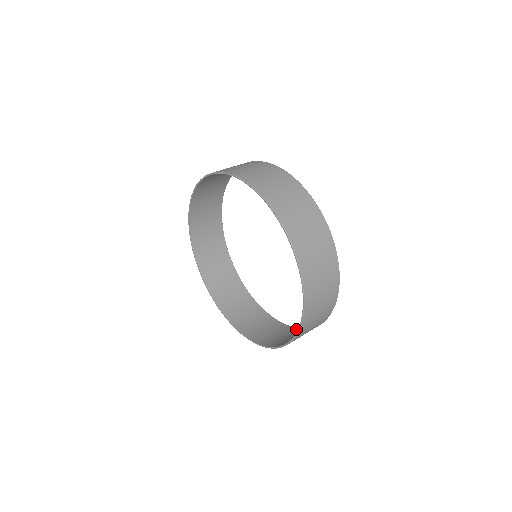
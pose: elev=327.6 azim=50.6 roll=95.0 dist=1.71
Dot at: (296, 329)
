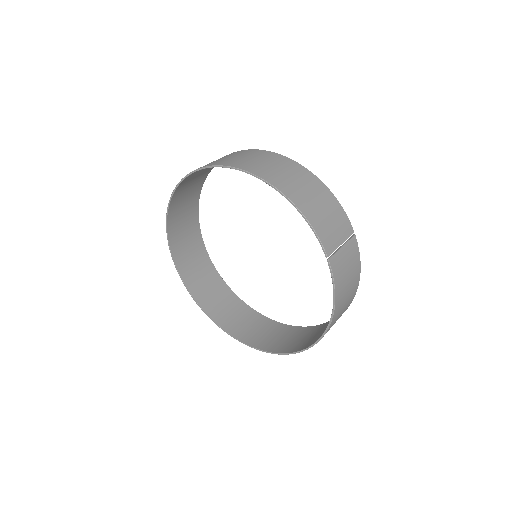
Dot at: (235, 298)
